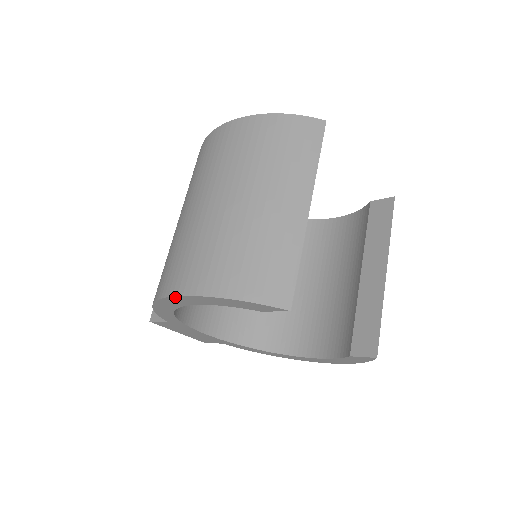
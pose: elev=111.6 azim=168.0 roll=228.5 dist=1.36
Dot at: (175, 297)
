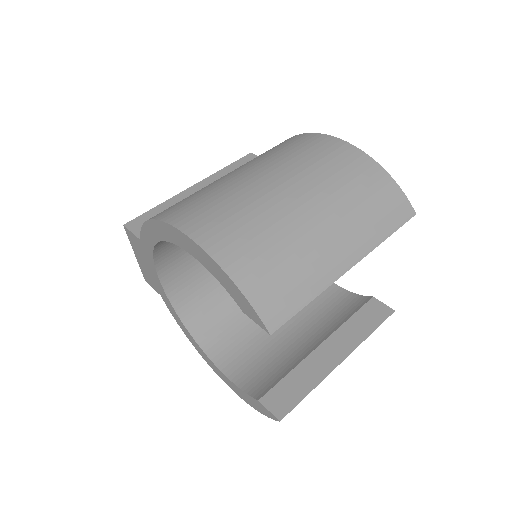
Dot at: (184, 235)
